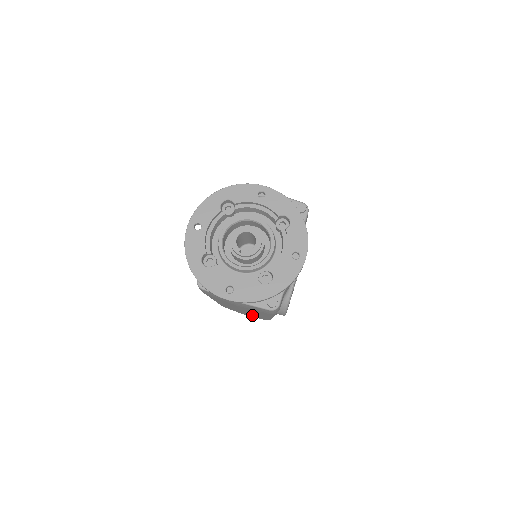
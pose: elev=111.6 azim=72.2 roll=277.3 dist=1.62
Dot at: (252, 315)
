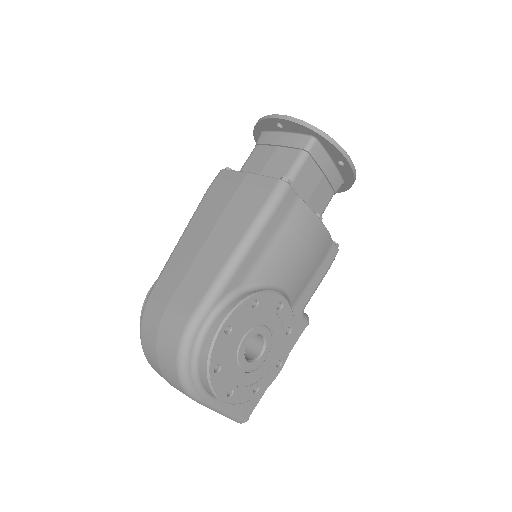
Dot at: (193, 282)
